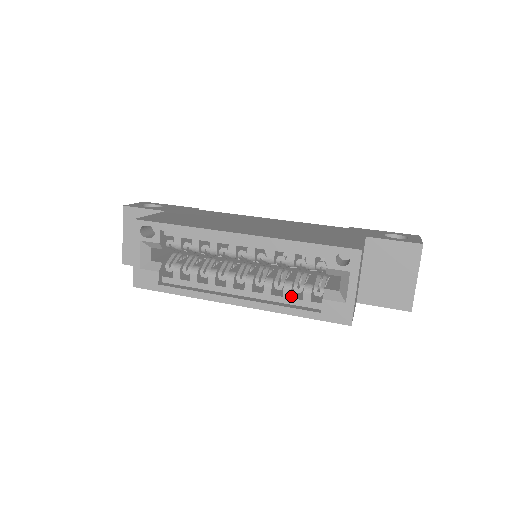
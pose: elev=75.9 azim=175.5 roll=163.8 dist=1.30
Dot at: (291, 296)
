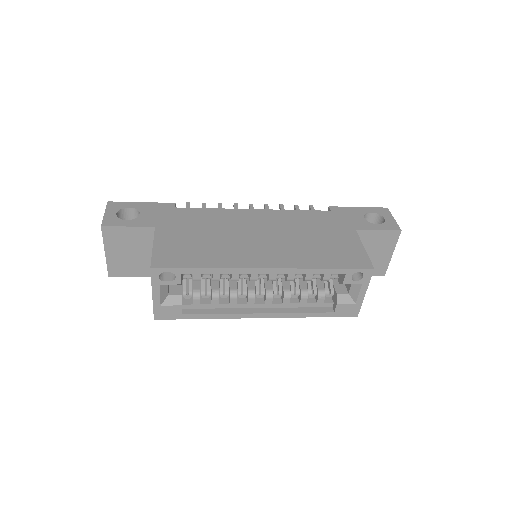
Dot at: (305, 300)
